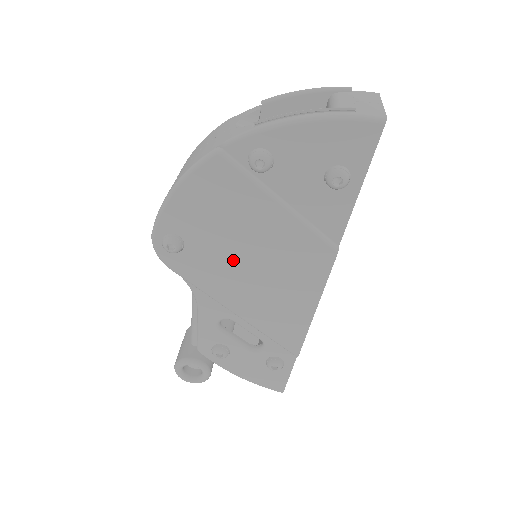
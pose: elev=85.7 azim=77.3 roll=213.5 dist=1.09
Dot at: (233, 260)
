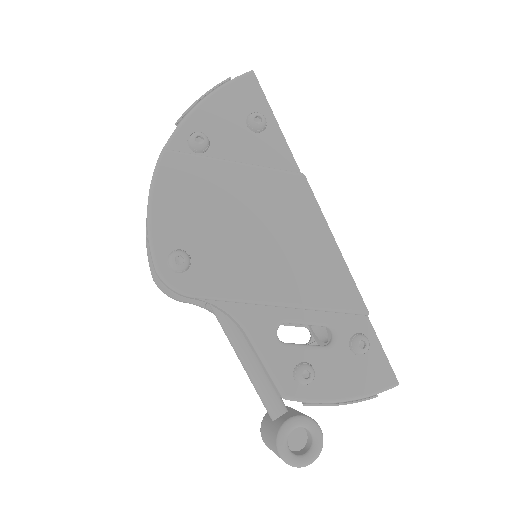
Dot at: (239, 241)
